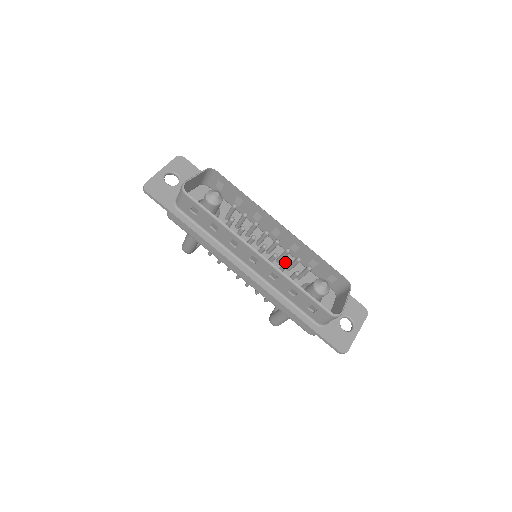
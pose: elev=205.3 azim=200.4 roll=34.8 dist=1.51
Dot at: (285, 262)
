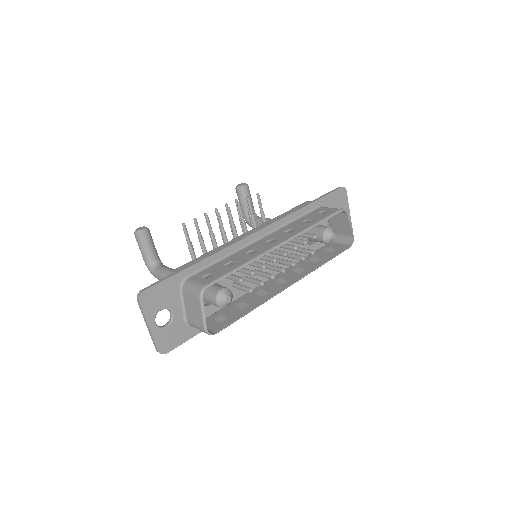
Dot at: (302, 260)
